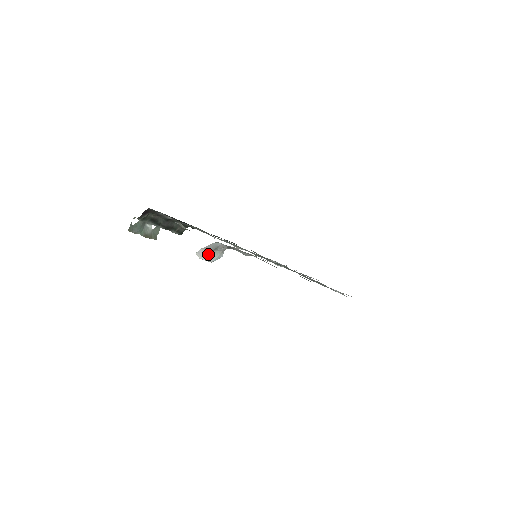
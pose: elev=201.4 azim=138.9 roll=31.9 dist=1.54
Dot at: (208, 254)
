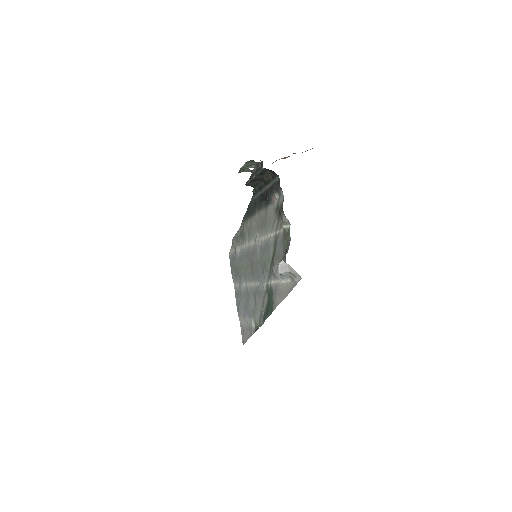
Dot at: (285, 270)
